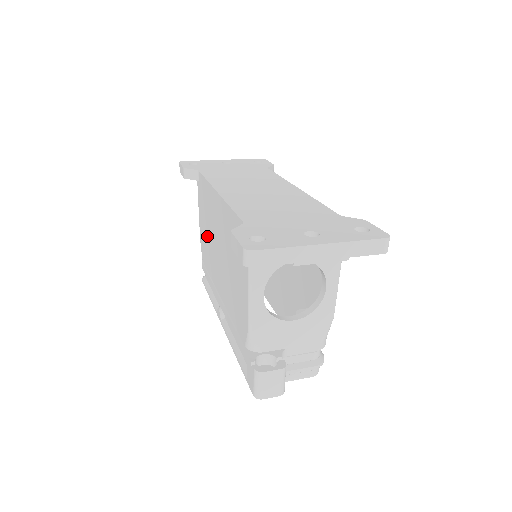
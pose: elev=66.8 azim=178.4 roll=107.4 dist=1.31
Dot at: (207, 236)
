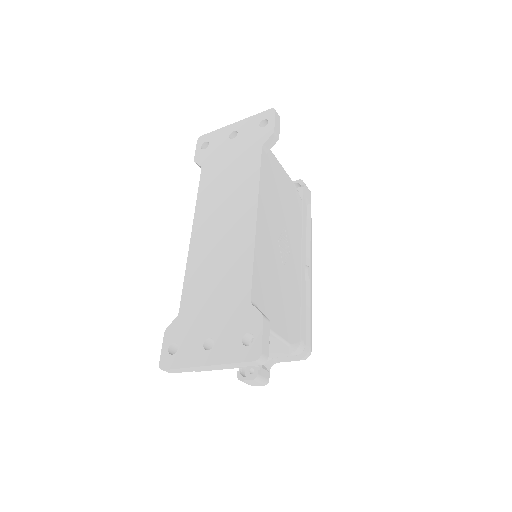
Dot at: occluded
